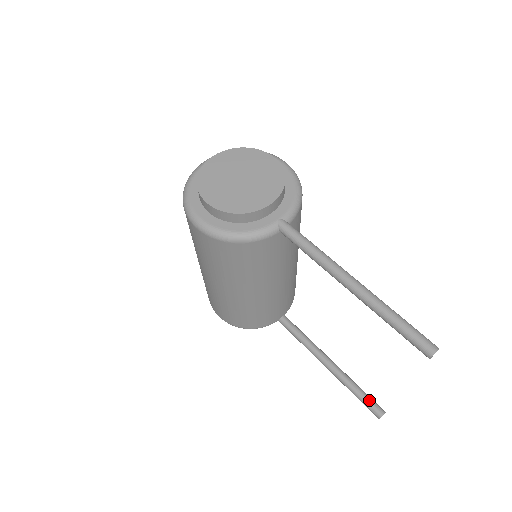
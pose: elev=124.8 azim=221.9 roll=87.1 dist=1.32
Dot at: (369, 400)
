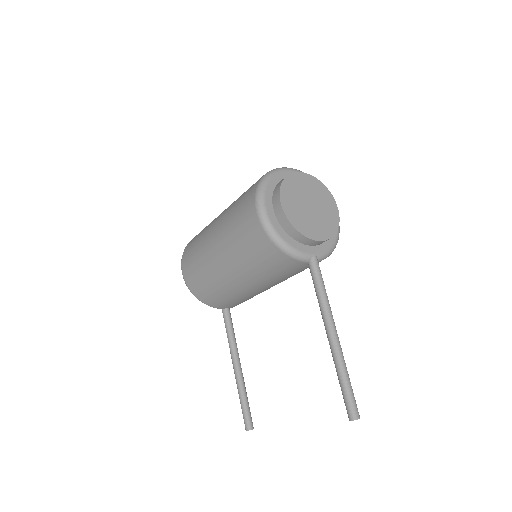
Dot at: (249, 413)
